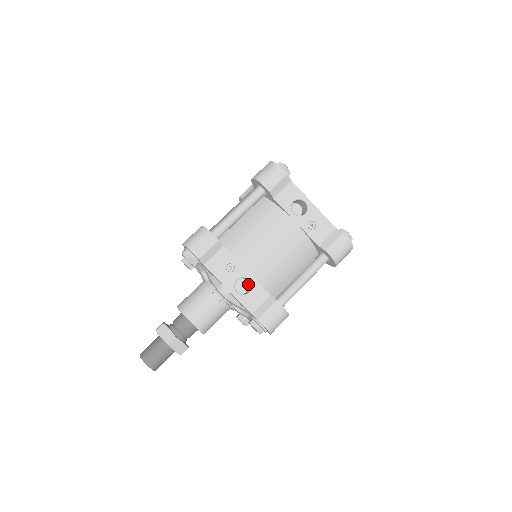
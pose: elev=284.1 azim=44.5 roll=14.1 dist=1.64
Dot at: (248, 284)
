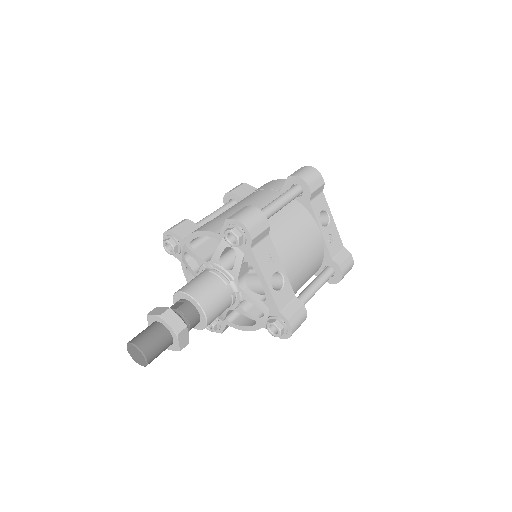
Dot at: occluded
